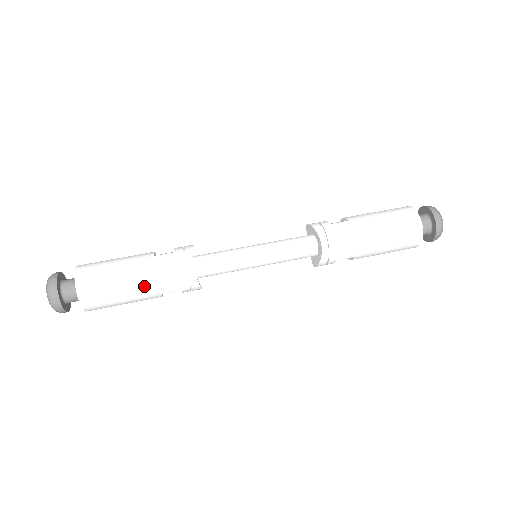
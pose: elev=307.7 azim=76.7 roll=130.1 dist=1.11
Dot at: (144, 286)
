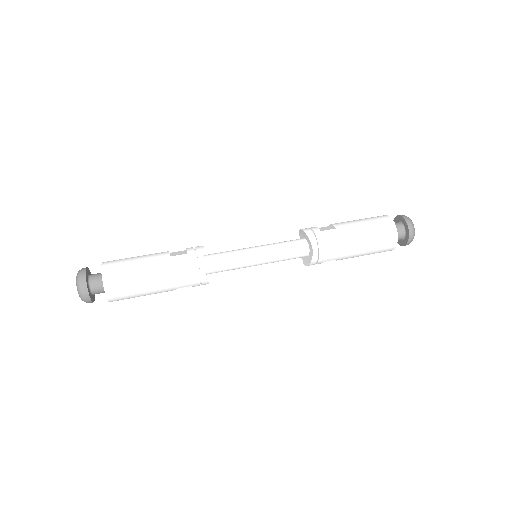
Dot at: (162, 283)
